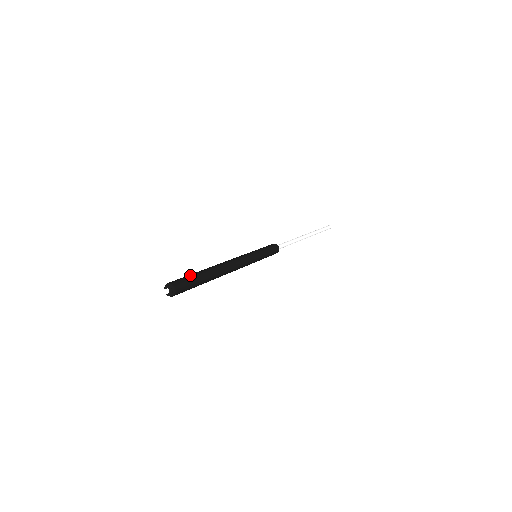
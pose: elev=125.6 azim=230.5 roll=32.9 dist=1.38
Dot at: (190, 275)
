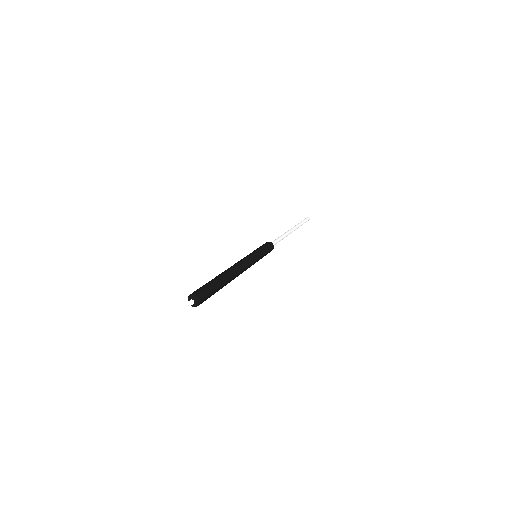
Dot at: (209, 283)
